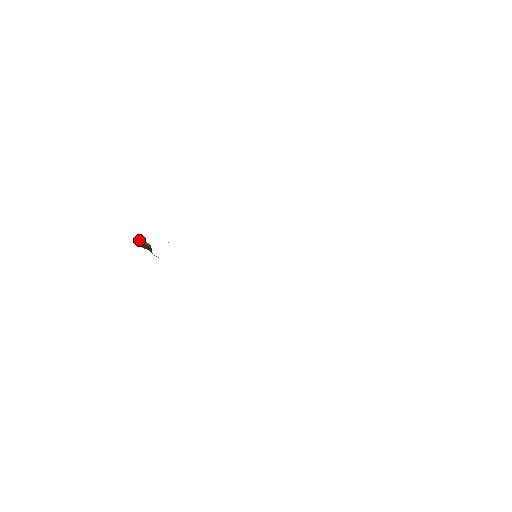
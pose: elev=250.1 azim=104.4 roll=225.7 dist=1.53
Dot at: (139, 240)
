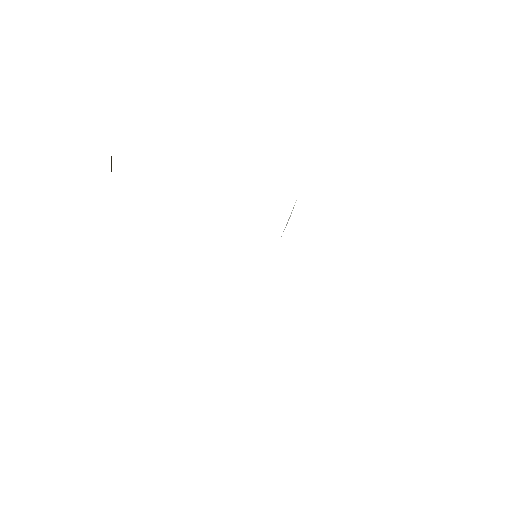
Dot at: occluded
